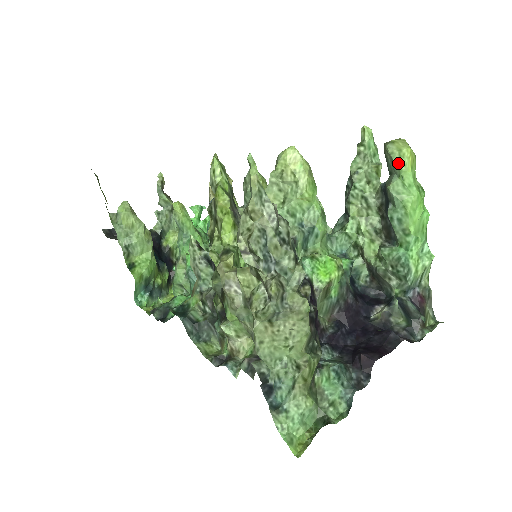
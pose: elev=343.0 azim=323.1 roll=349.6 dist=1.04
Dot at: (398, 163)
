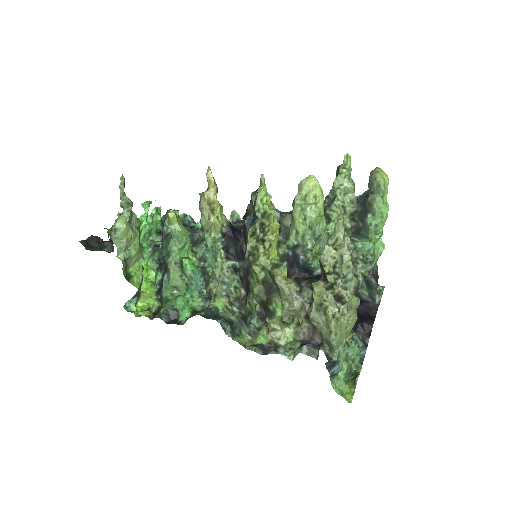
Dot at: (384, 188)
